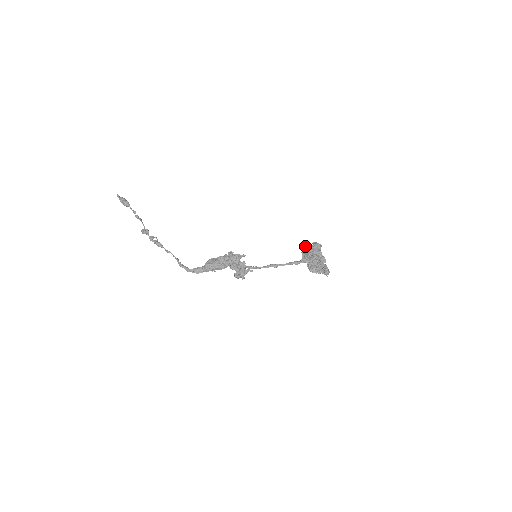
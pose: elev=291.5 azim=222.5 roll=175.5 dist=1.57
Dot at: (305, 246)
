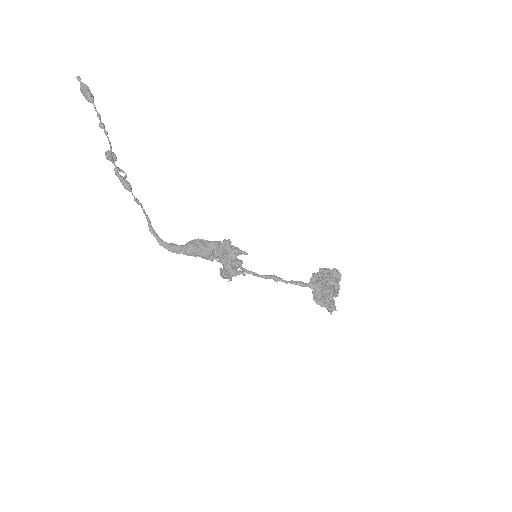
Dot at: (323, 269)
